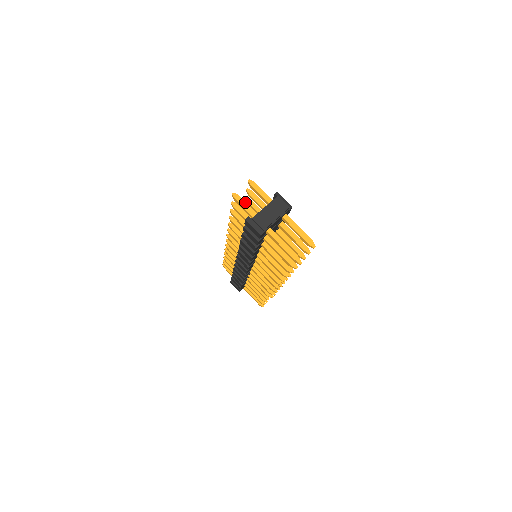
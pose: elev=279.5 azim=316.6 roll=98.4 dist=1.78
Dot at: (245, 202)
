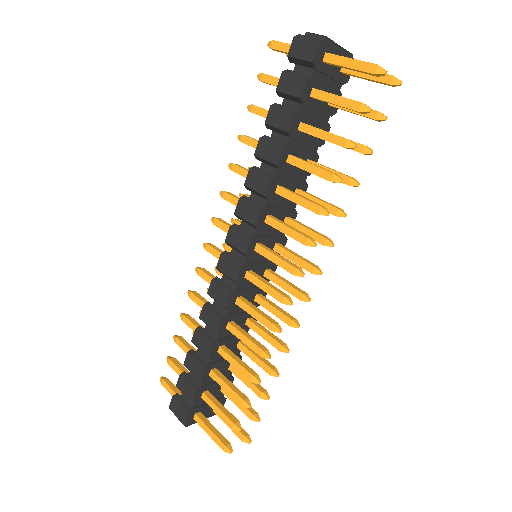
Dot at: (288, 45)
